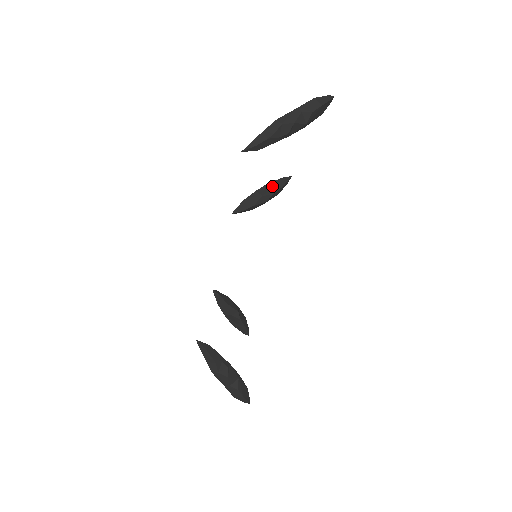
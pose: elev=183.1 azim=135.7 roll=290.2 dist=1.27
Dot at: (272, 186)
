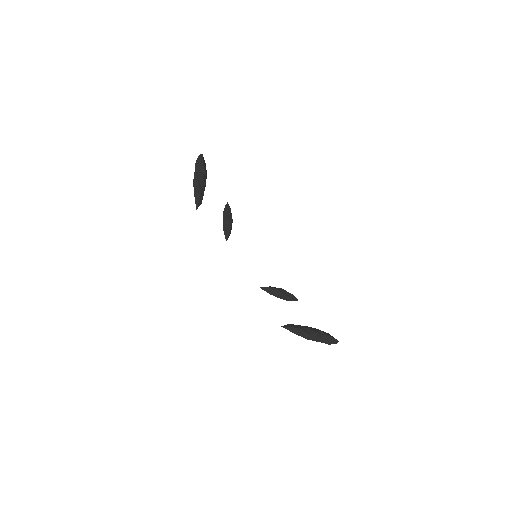
Dot at: (226, 213)
